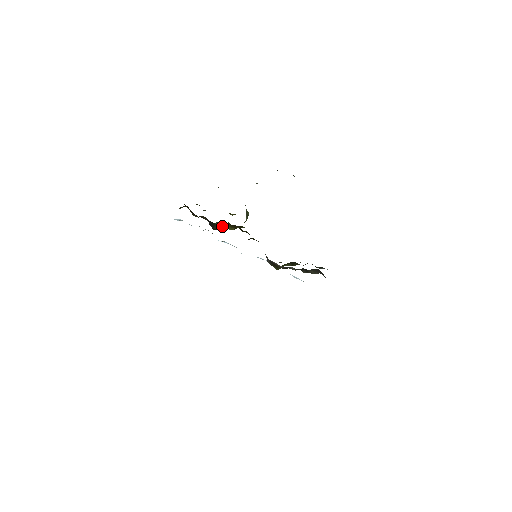
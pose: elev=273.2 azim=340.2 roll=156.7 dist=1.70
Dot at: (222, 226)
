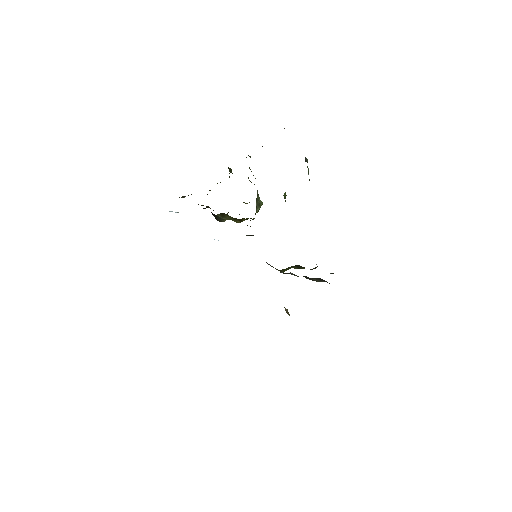
Dot at: (226, 218)
